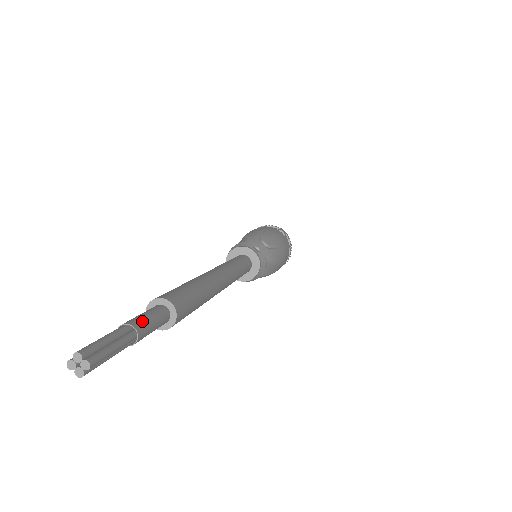
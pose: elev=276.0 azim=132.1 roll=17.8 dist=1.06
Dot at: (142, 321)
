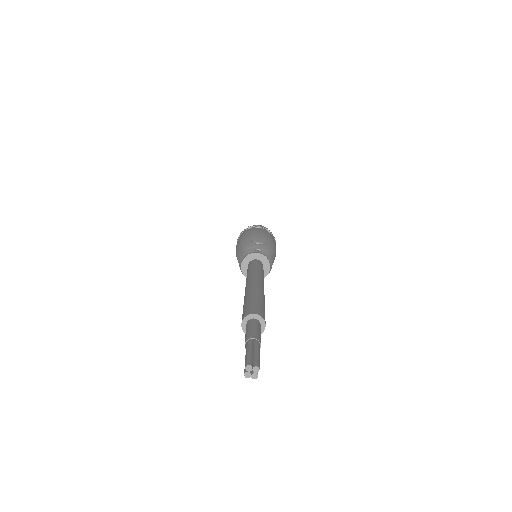
Dot at: (254, 333)
